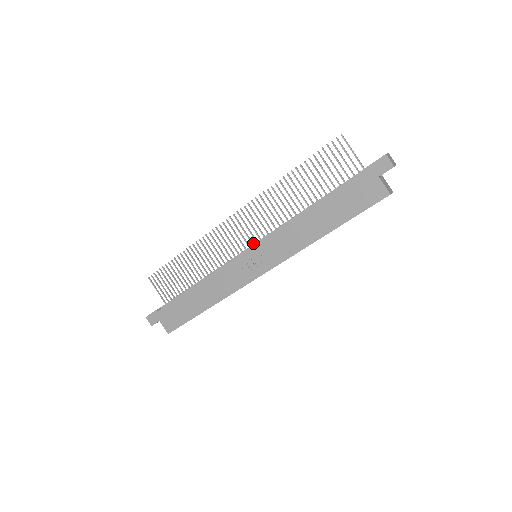
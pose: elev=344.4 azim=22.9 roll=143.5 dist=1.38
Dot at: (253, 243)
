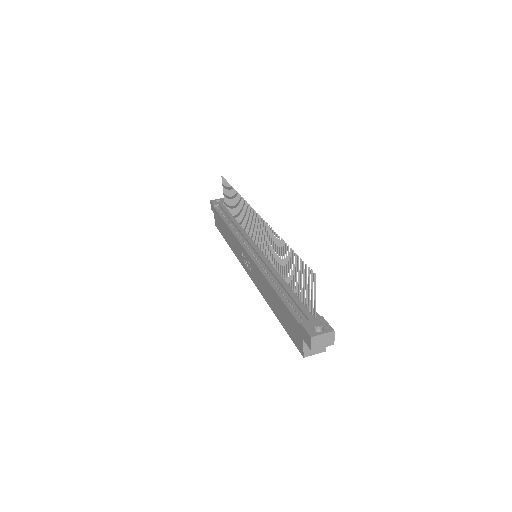
Dot at: (260, 245)
